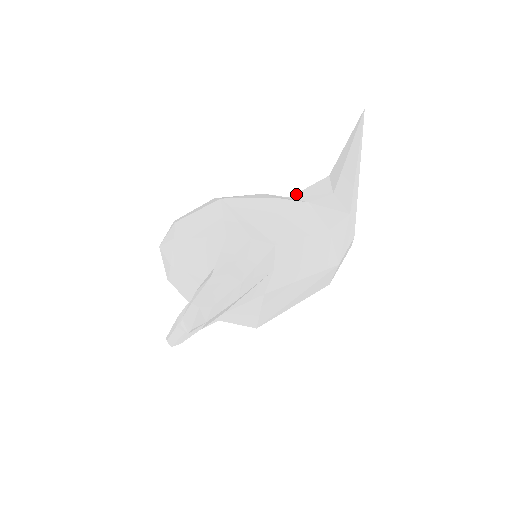
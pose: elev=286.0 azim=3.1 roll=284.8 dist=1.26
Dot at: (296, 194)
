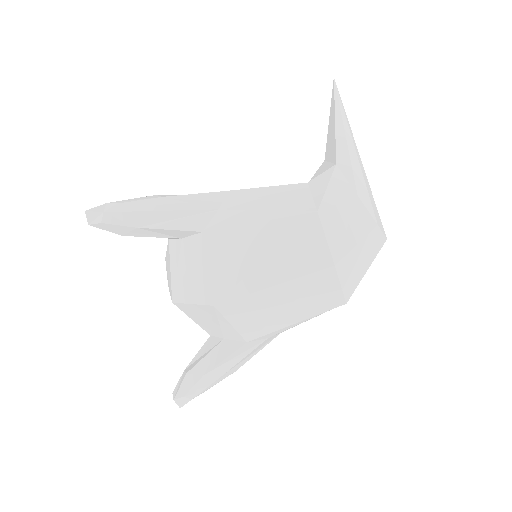
Dot at: occluded
